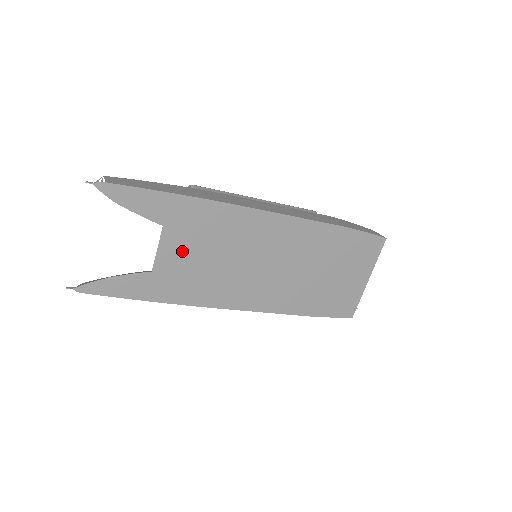
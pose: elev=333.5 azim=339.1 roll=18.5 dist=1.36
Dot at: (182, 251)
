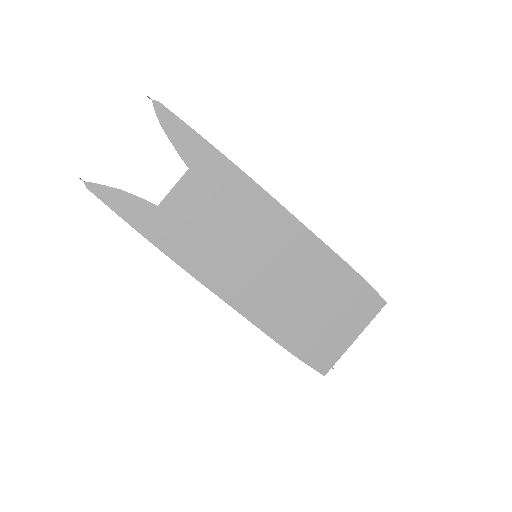
Dot at: (193, 202)
